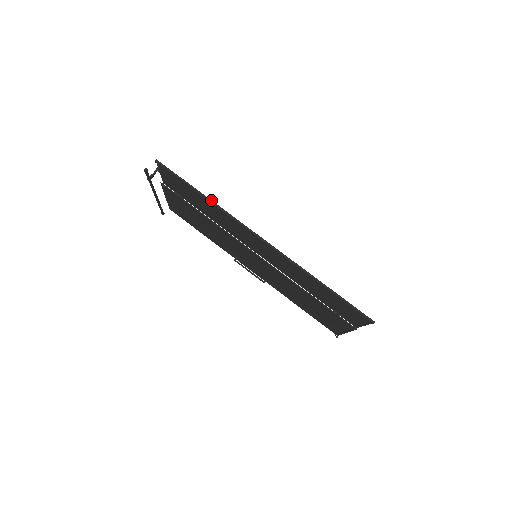
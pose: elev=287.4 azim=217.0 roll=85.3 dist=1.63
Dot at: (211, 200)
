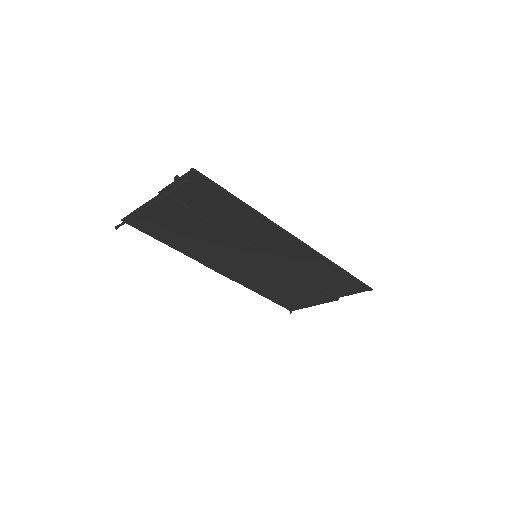
Dot at: (253, 208)
